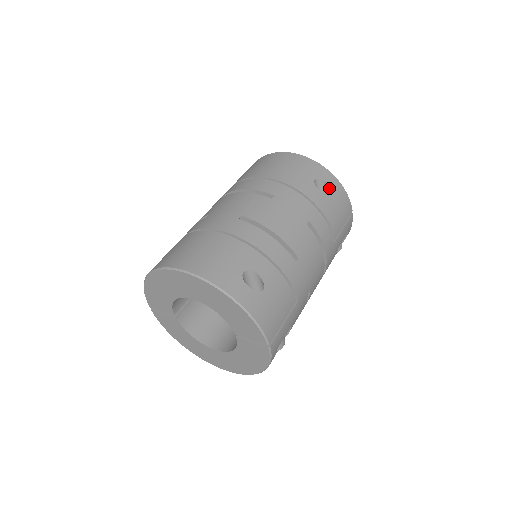
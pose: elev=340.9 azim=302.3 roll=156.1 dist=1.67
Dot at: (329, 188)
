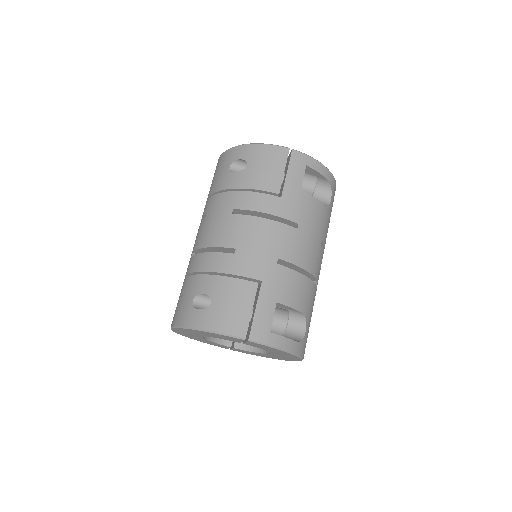
Dot at: (244, 160)
